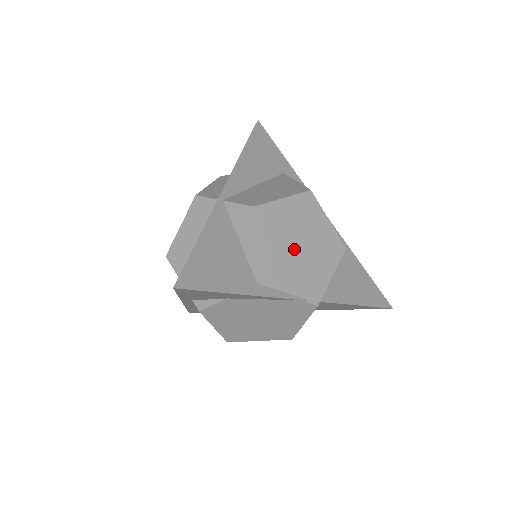
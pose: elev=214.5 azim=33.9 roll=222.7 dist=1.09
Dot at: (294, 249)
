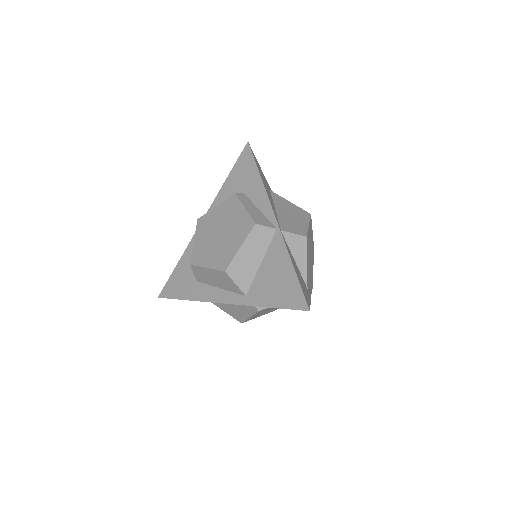
Dot at: (310, 258)
